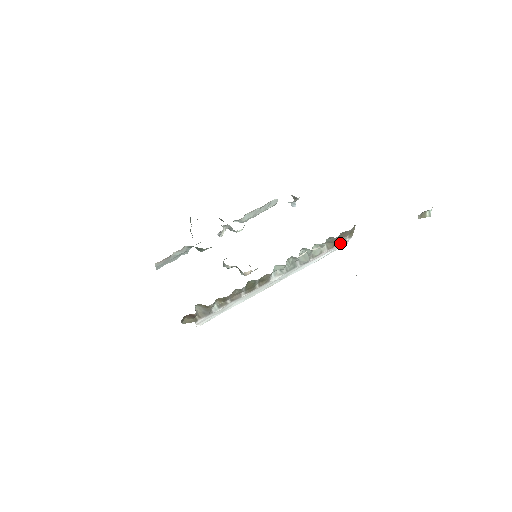
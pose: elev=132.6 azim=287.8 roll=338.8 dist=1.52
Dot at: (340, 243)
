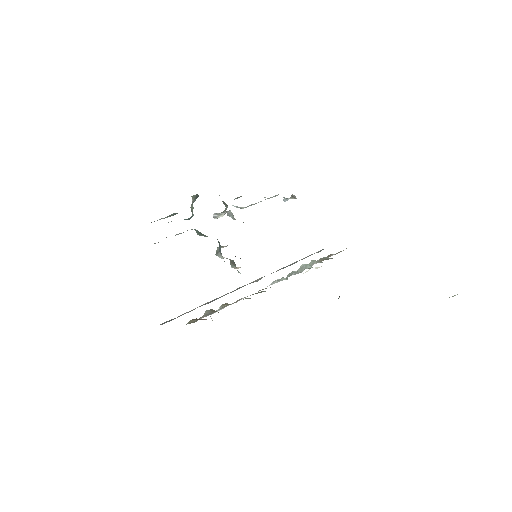
Dot at: occluded
